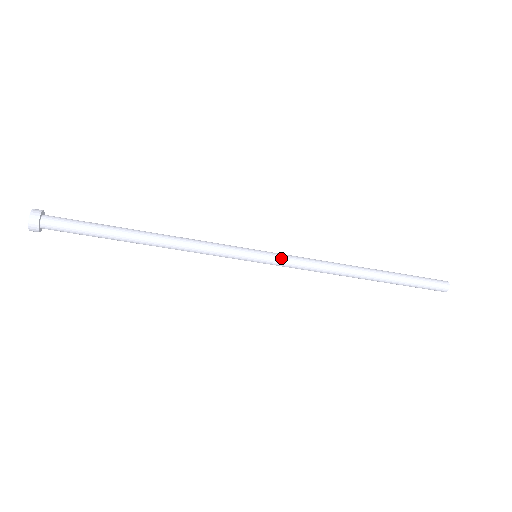
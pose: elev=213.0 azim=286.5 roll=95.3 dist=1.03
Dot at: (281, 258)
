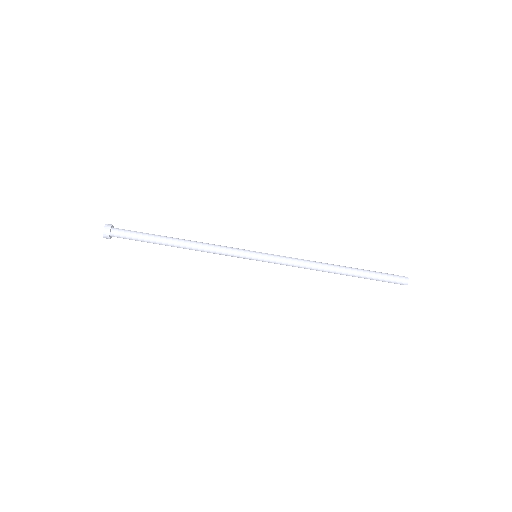
Dot at: (274, 256)
